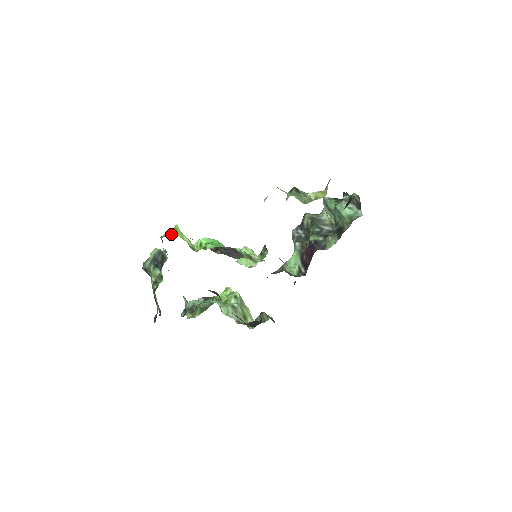
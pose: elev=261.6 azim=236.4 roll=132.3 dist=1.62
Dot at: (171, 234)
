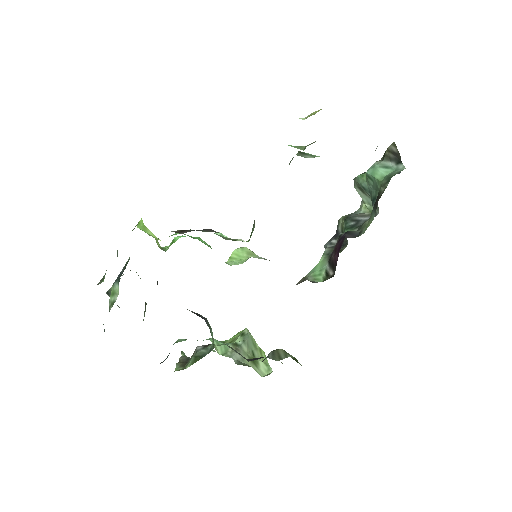
Dot at: (132, 230)
